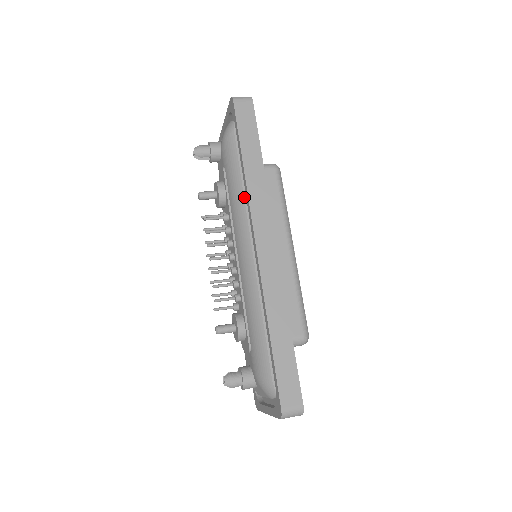
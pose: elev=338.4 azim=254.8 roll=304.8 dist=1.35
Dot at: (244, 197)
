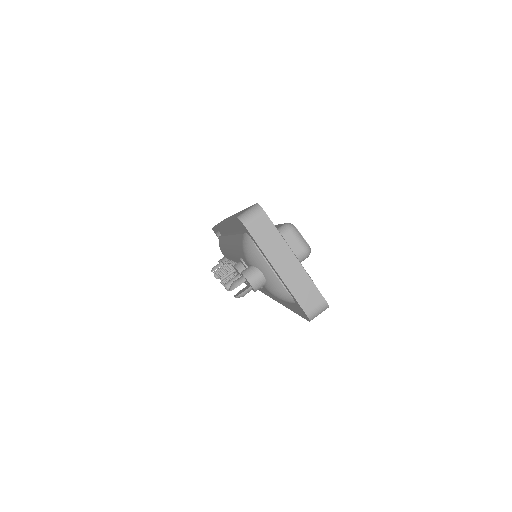
Dot at: occluded
